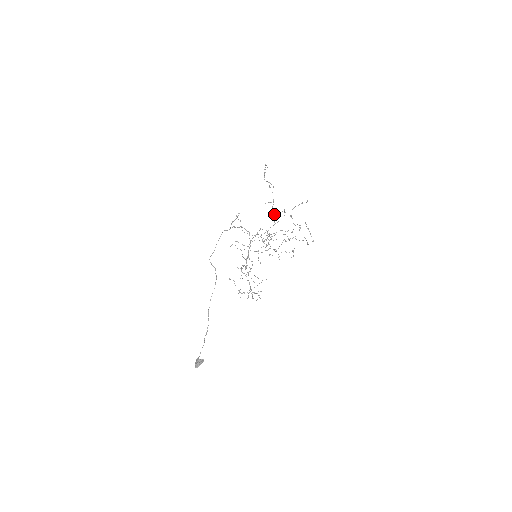
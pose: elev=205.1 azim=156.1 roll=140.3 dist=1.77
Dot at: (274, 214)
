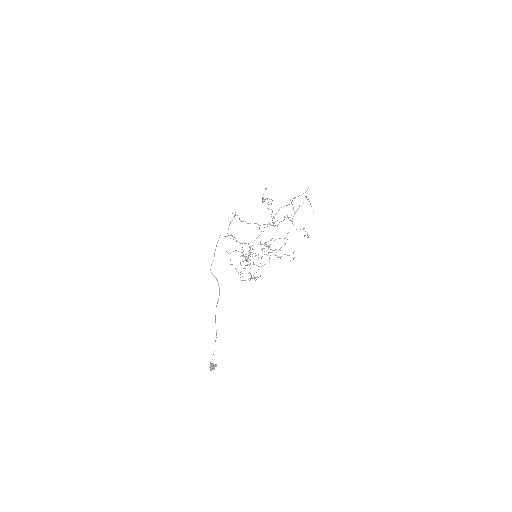
Dot at: occluded
